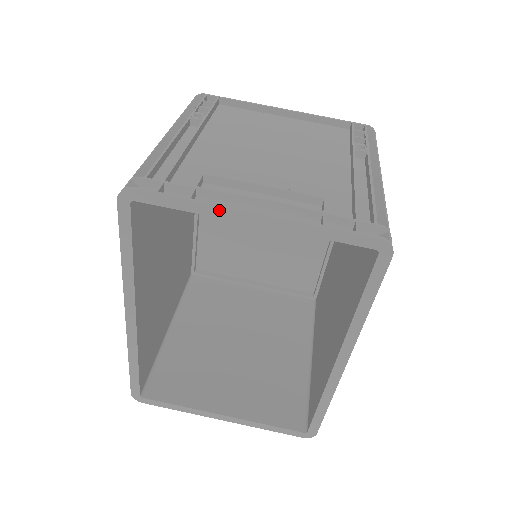
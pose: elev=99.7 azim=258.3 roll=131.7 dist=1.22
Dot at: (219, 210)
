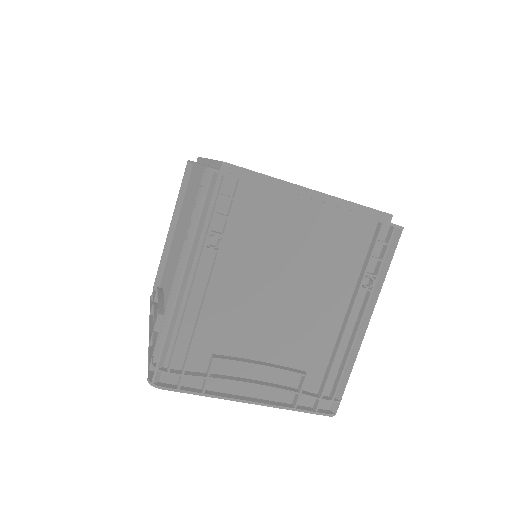
Dot at: (224, 398)
